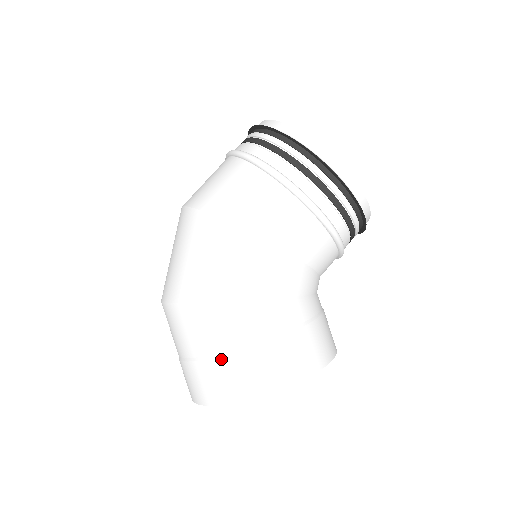
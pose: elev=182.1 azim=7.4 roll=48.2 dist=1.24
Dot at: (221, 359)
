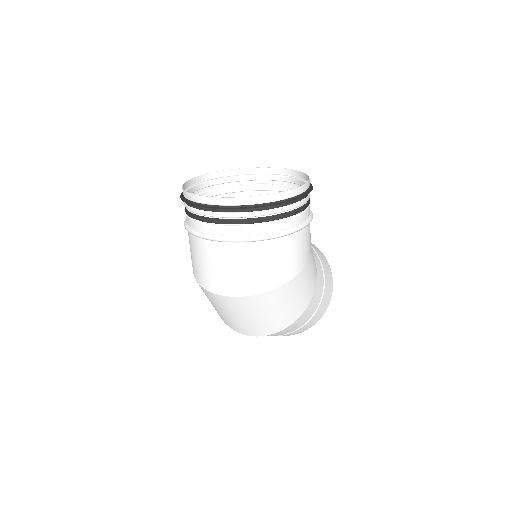
Dot at: (314, 316)
